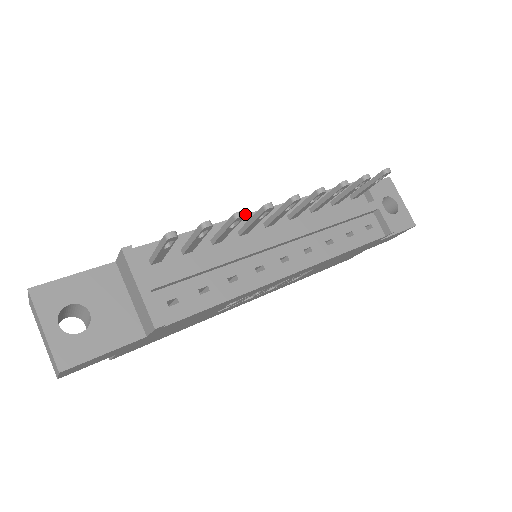
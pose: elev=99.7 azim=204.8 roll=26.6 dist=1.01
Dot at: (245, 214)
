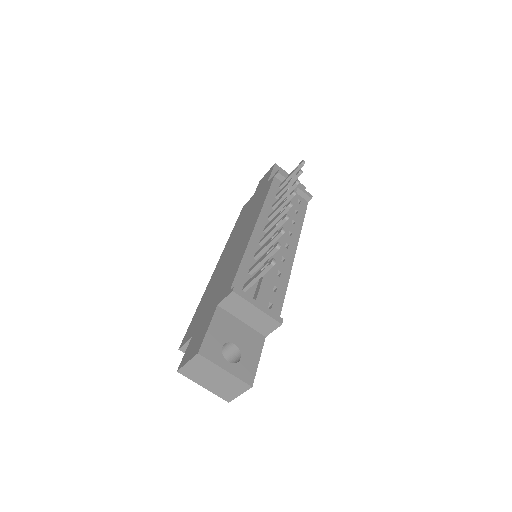
Dot at: (252, 231)
